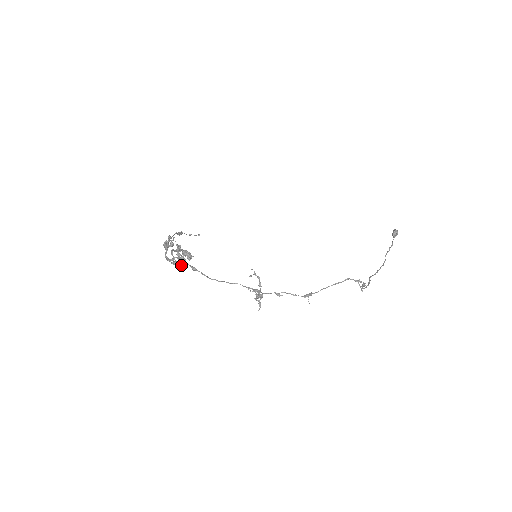
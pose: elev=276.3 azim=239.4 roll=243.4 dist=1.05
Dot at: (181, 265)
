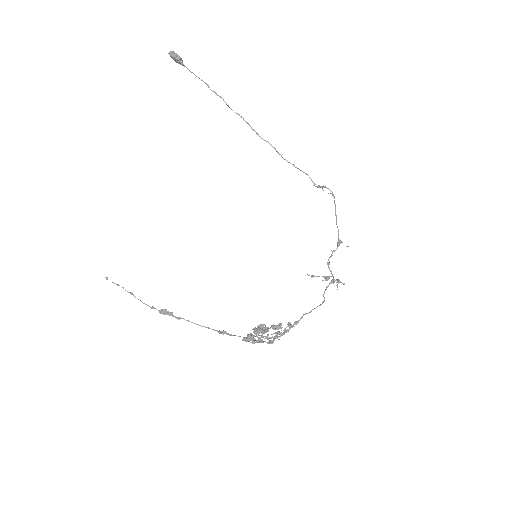
Dot at: occluded
